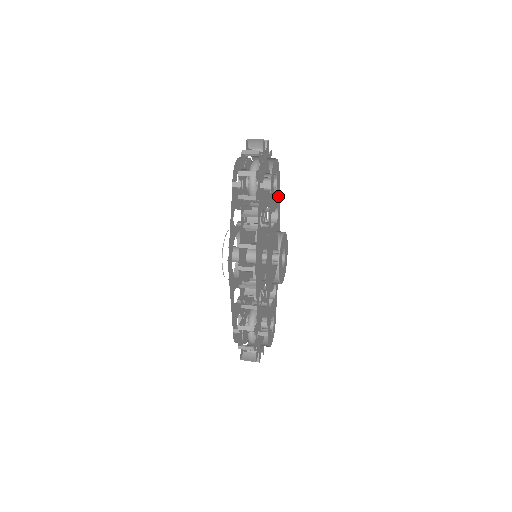
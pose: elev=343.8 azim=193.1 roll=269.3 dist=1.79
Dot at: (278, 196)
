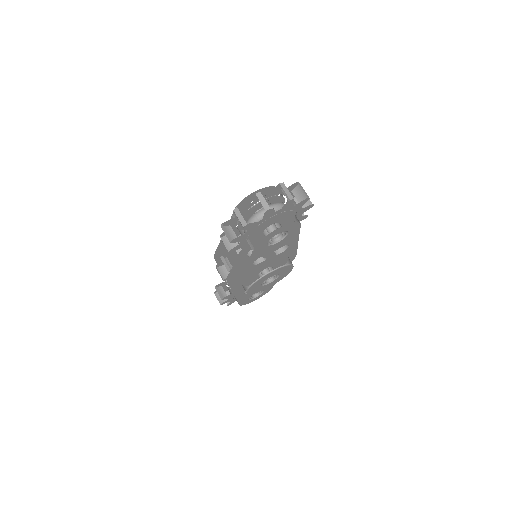
Dot at: (293, 237)
